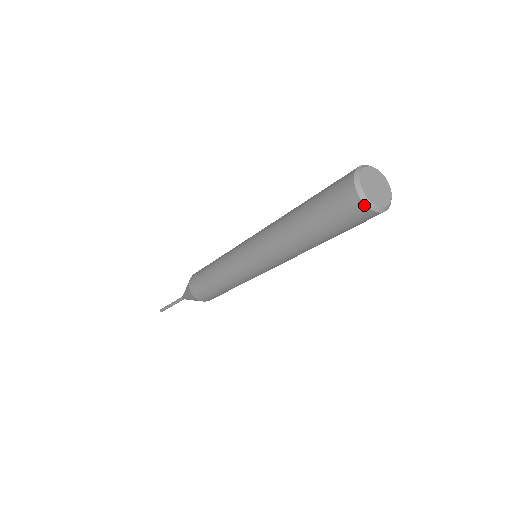
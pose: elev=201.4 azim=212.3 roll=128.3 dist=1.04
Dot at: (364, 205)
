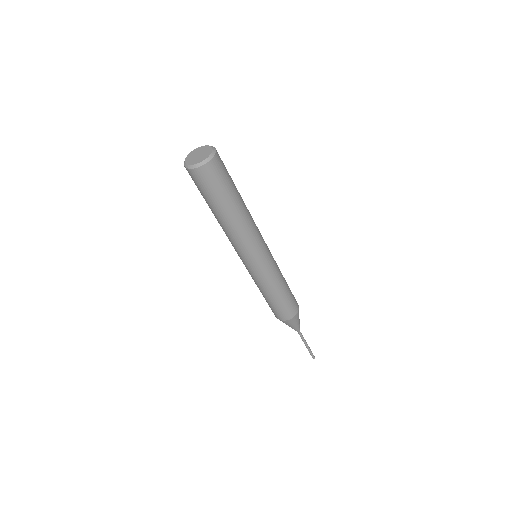
Dot at: (205, 165)
